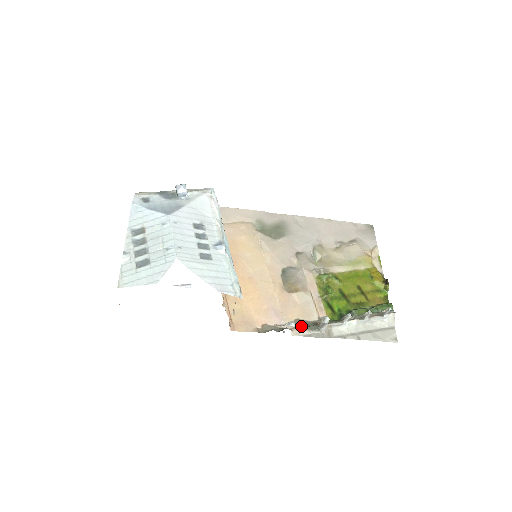
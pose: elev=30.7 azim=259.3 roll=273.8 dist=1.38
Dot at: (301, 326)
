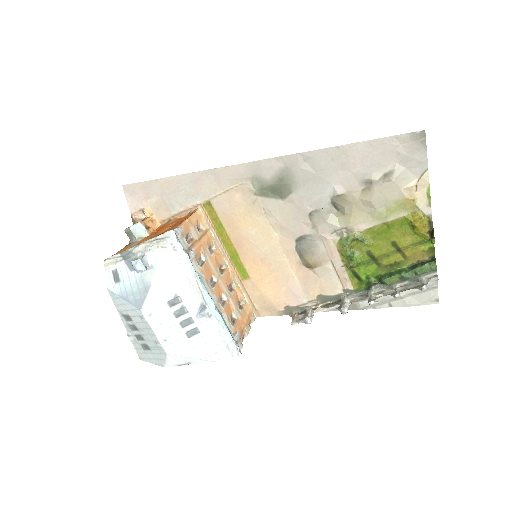
Dot at: (324, 302)
